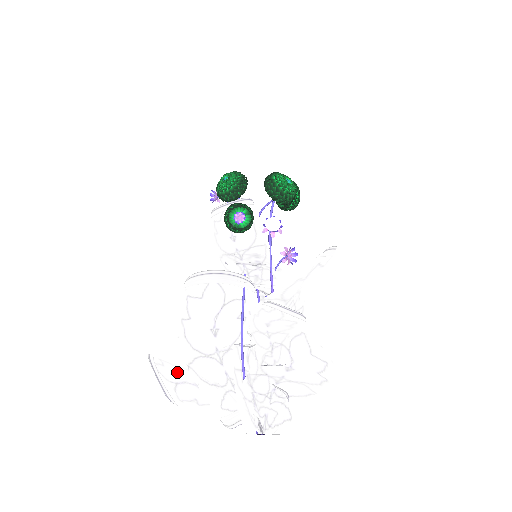
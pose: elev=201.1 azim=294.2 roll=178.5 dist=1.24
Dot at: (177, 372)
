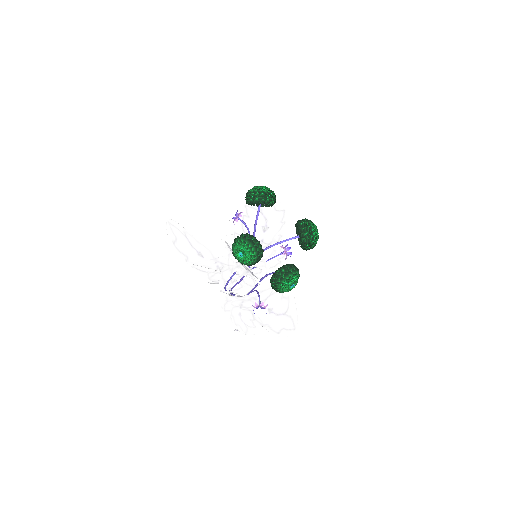
Dot at: (186, 248)
